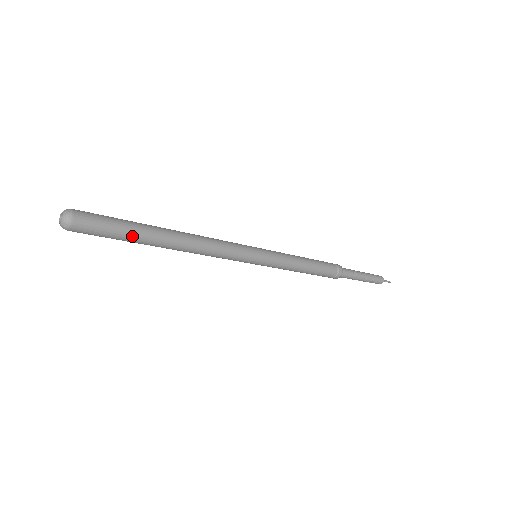
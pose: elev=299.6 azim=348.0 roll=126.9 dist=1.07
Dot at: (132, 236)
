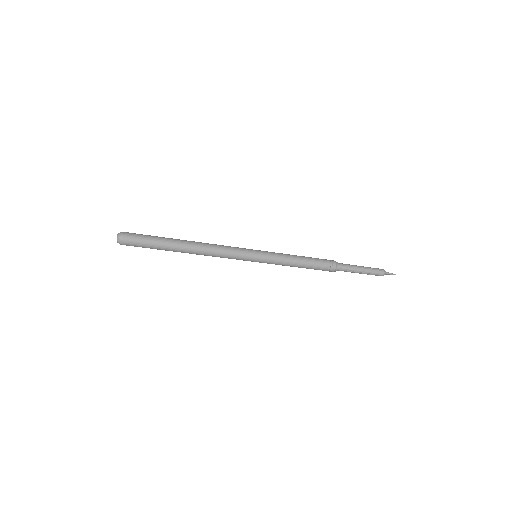
Dot at: (159, 249)
